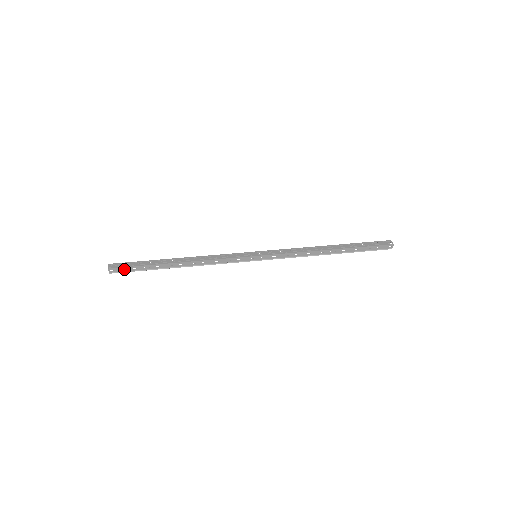
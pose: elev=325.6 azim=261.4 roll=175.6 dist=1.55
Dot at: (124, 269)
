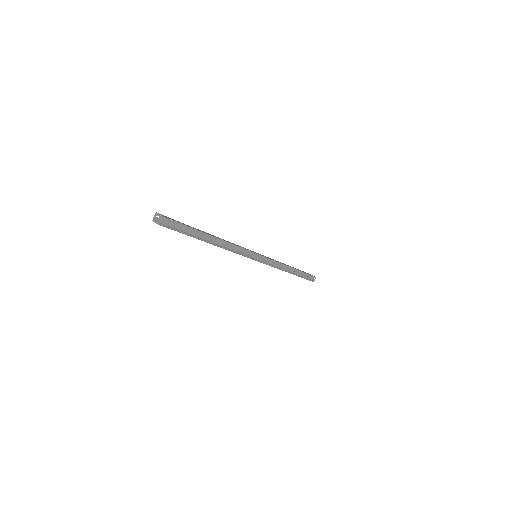
Dot at: (173, 224)
